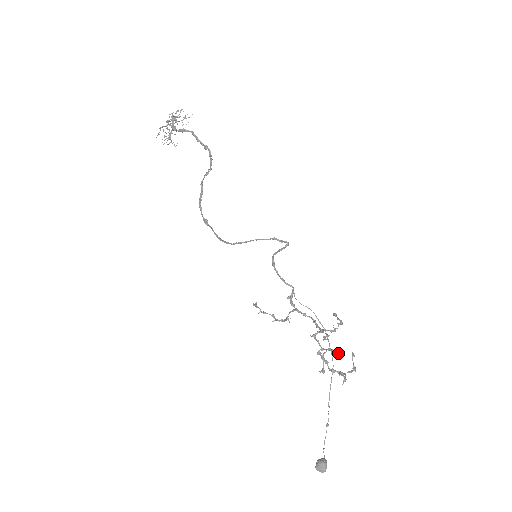
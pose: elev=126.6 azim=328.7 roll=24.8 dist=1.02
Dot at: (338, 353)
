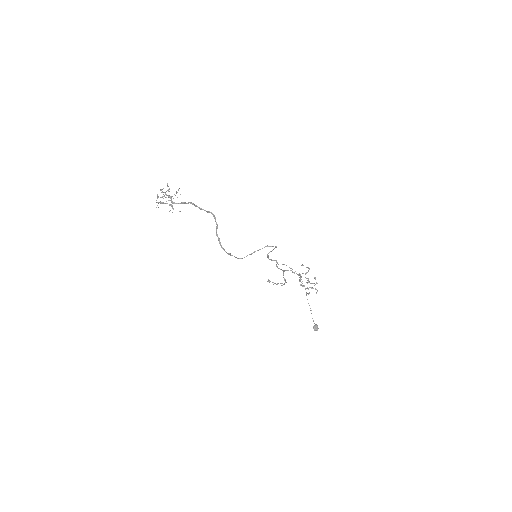
Dot at: occluded
